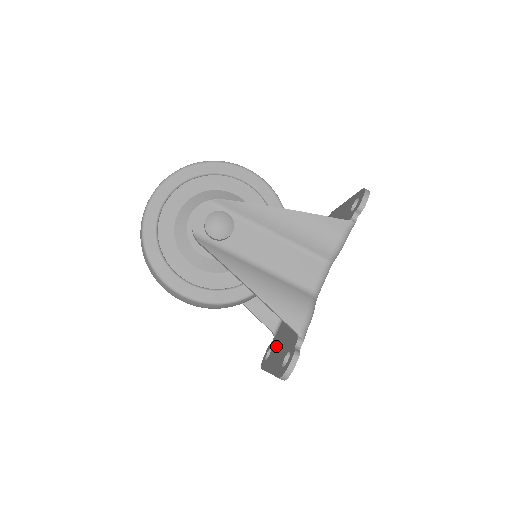
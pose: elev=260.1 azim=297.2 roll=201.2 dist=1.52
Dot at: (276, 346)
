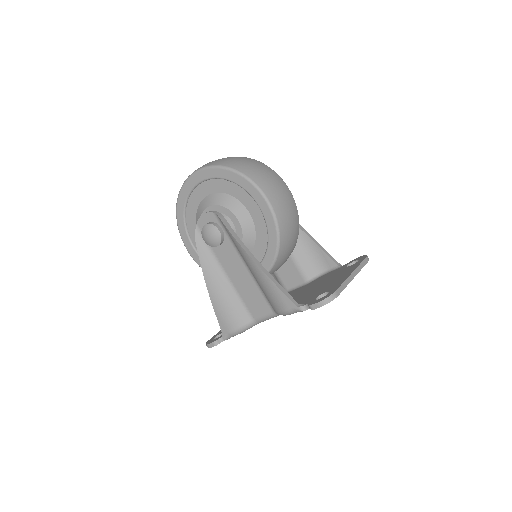
Dot at: occluded
